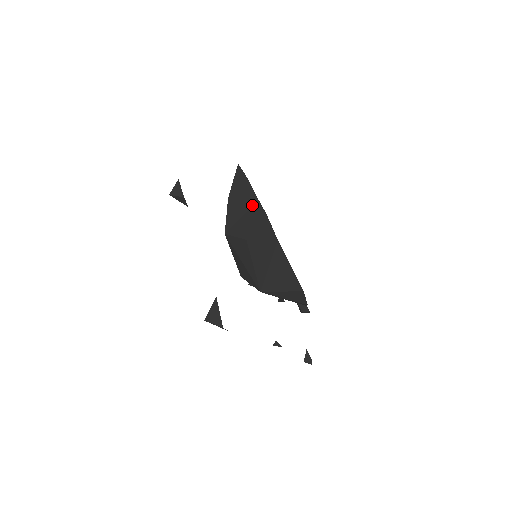
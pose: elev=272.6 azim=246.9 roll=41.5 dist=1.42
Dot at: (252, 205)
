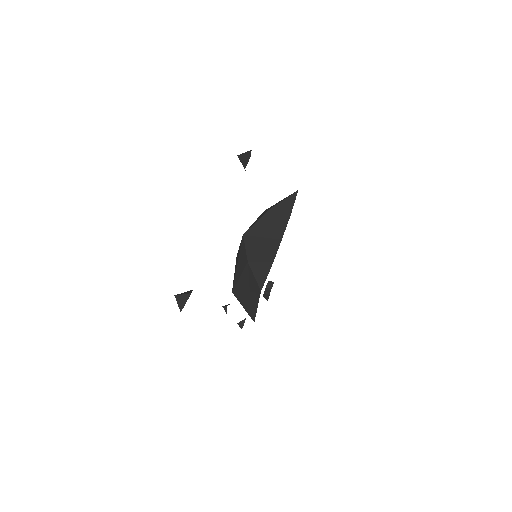
Dot at: (275, 238)
